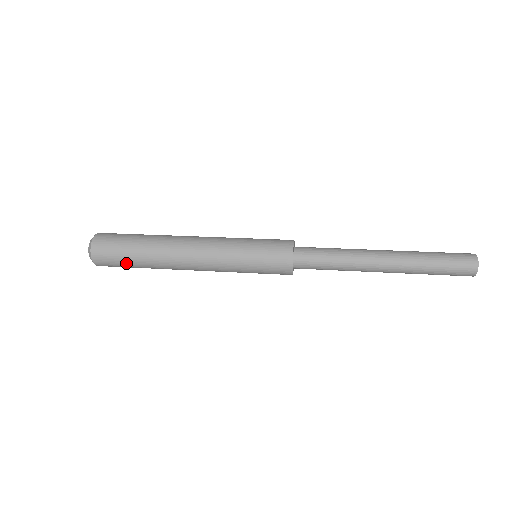
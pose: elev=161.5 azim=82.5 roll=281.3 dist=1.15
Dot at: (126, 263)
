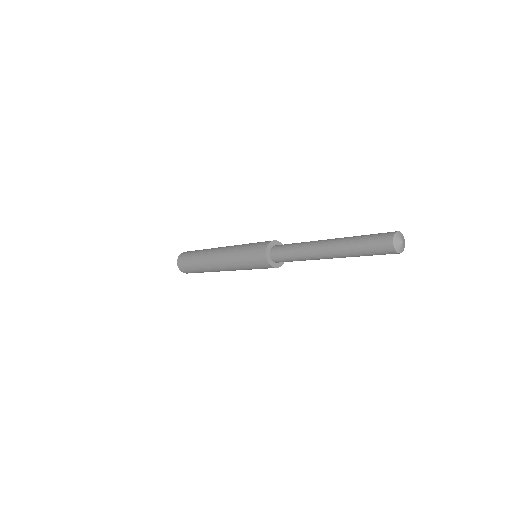
Dot at: (190, 261)
